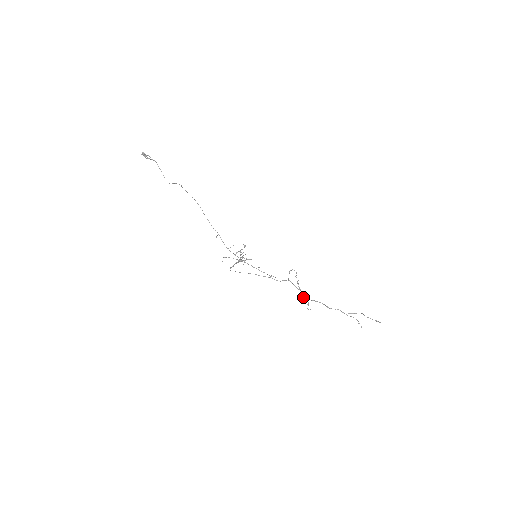
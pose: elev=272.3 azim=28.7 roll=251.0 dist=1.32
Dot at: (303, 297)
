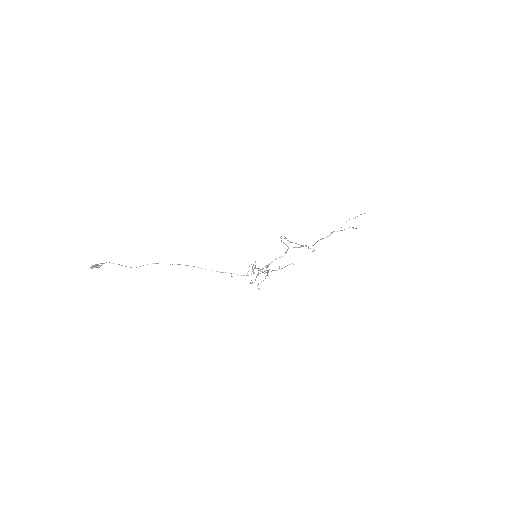
Dot at: occluded
